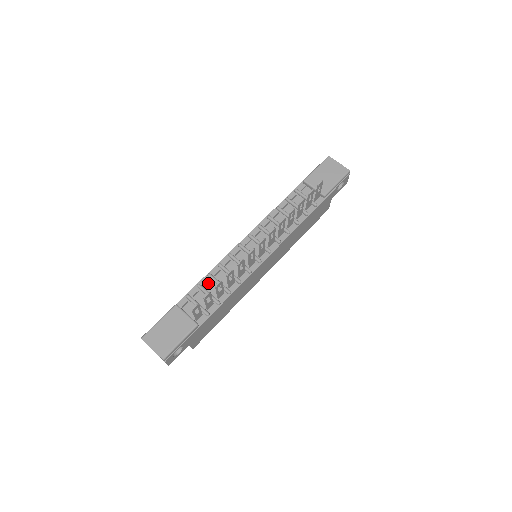
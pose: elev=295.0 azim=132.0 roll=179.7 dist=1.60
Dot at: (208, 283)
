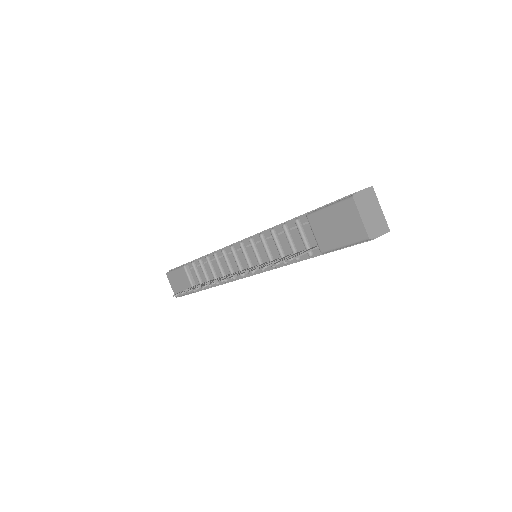
Dot at: (207, 263)
